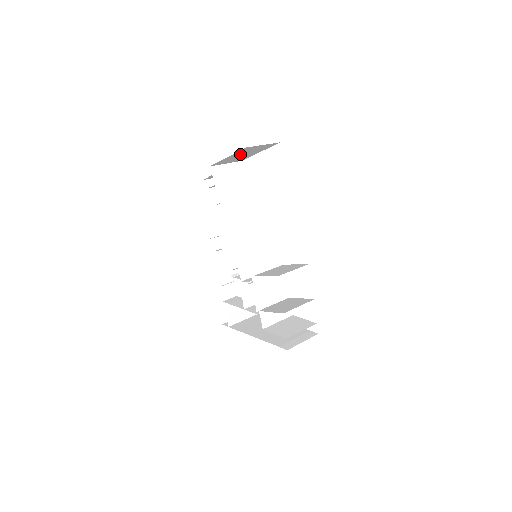
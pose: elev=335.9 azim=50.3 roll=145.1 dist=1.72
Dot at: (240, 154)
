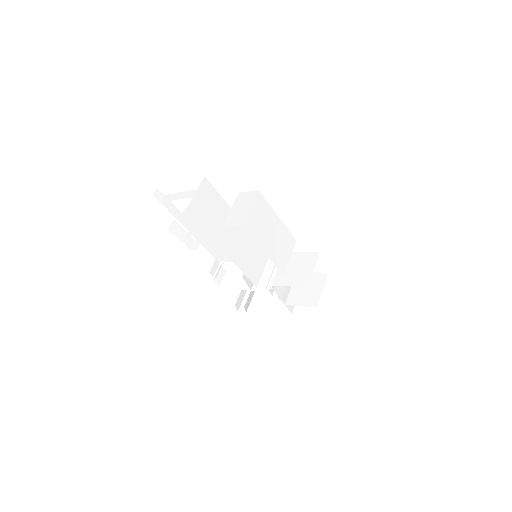
Dot at: occluded
